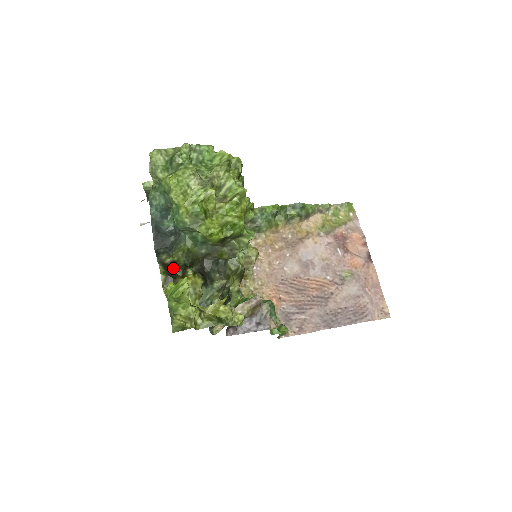
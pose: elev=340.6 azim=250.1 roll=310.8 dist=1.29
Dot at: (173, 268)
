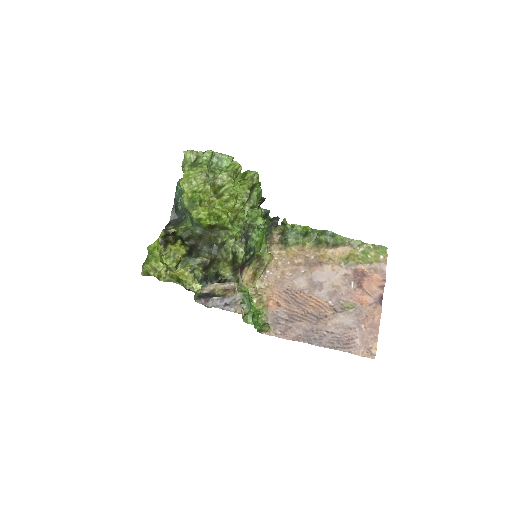
Dot at: (170, 236)
